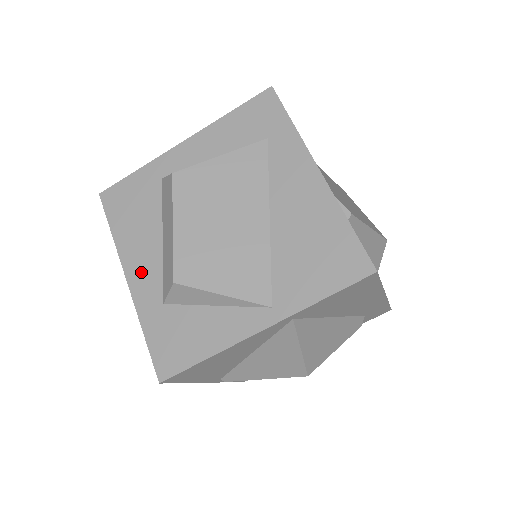
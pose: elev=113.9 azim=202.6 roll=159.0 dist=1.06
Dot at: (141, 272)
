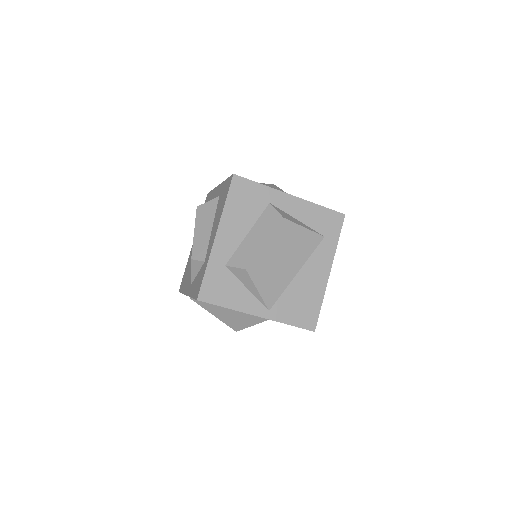
Dot at: (226, 240)
